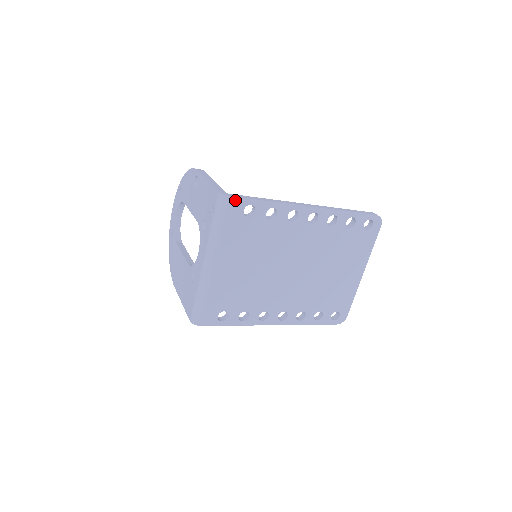
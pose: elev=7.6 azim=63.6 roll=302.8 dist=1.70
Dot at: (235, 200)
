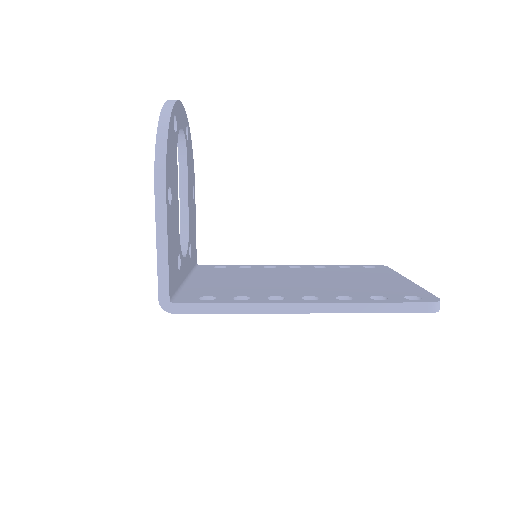
Dot at: (181, 312)
